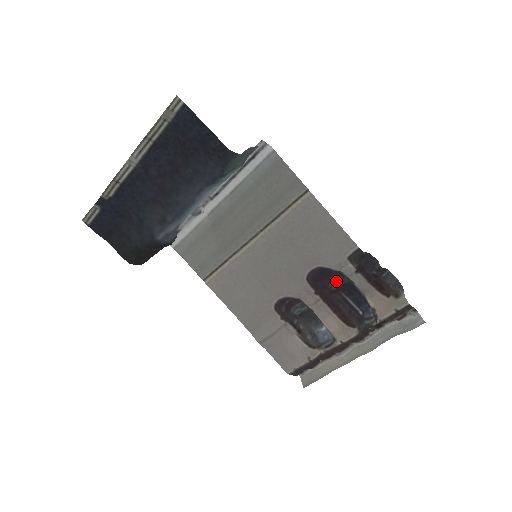
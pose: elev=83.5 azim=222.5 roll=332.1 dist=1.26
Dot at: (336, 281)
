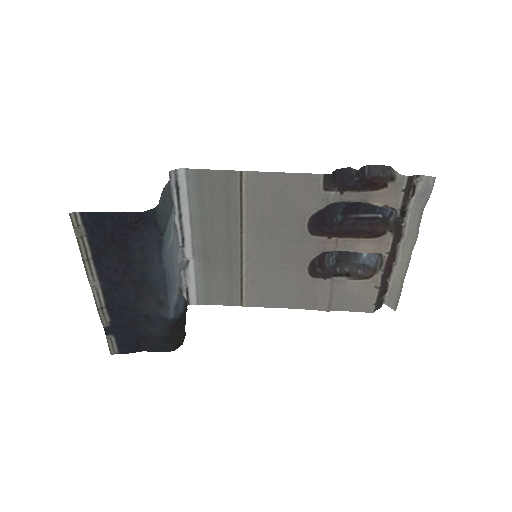
Dot at: (336, 213)
